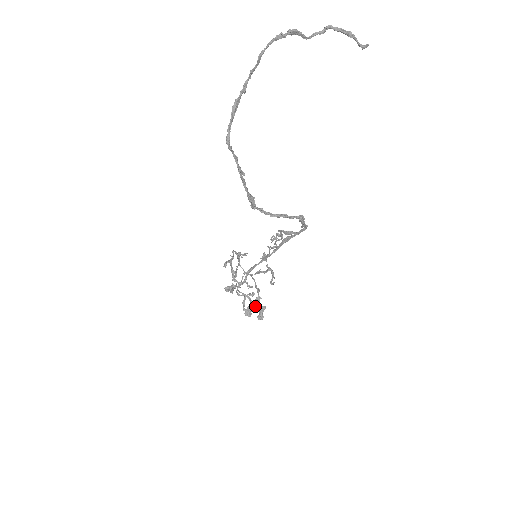
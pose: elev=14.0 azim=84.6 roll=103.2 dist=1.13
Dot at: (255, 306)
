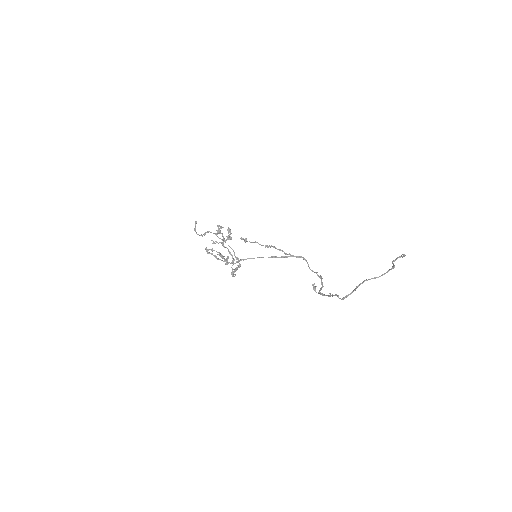
Dot at: (222, 257)
